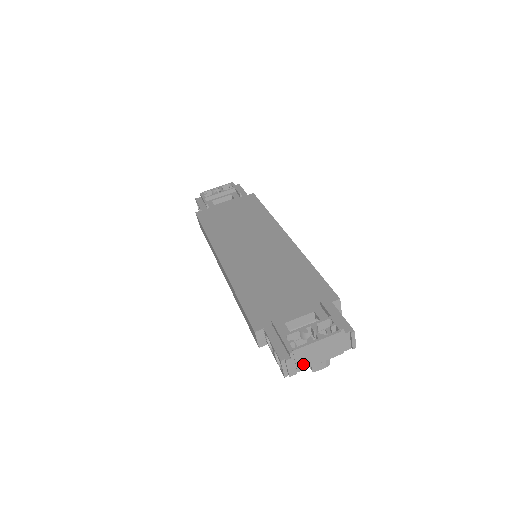
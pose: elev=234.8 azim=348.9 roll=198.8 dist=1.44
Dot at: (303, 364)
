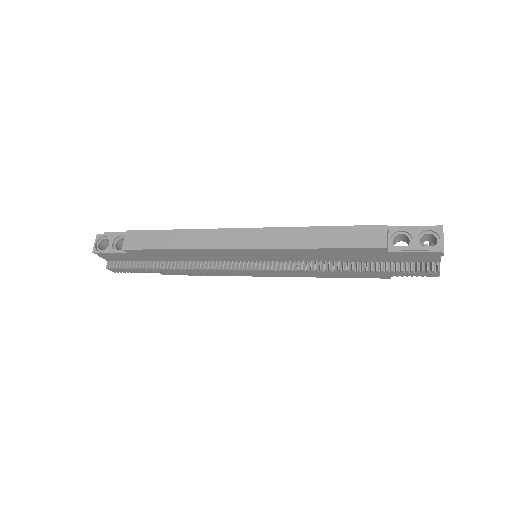
Dot at: occluded
